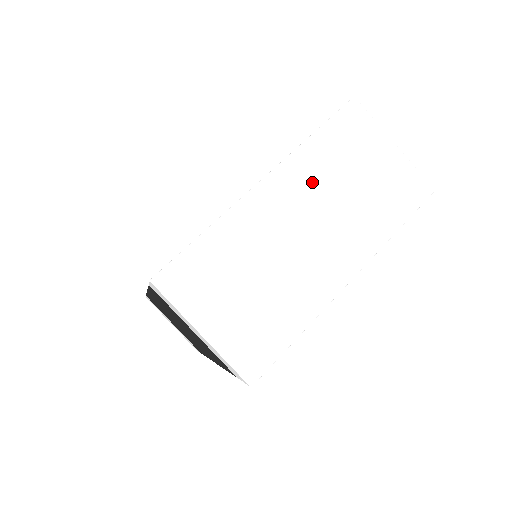
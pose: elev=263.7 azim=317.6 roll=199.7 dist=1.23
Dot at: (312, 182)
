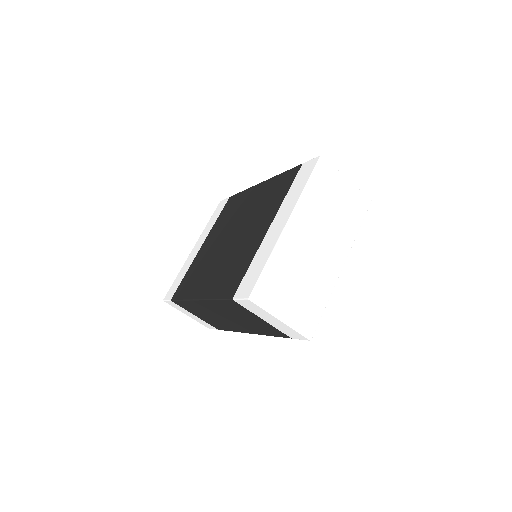
Dot at: (312, 215)
